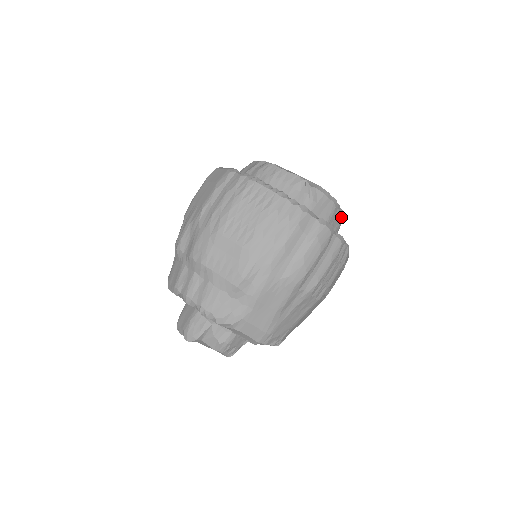
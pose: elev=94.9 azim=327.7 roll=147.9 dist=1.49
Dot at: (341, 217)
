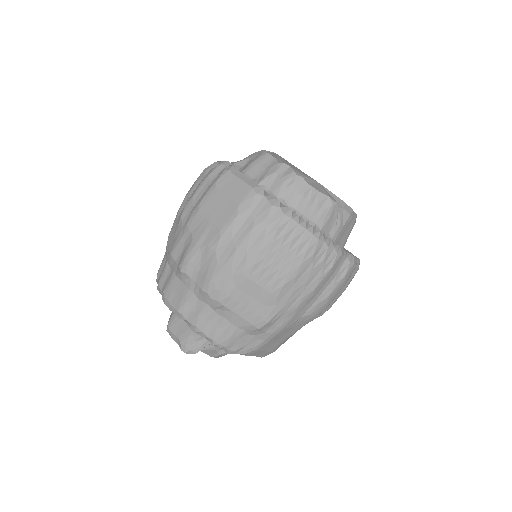
Dot at: occluded
